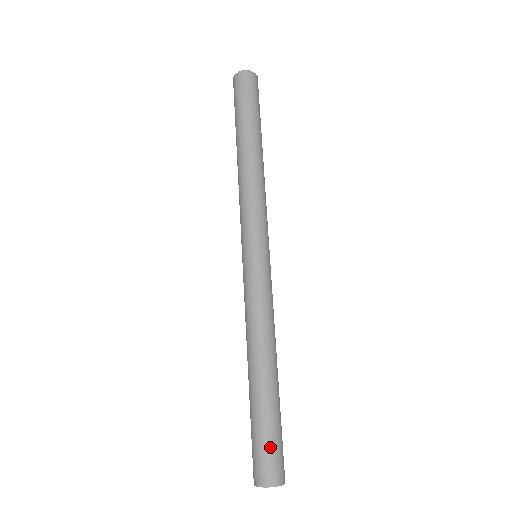
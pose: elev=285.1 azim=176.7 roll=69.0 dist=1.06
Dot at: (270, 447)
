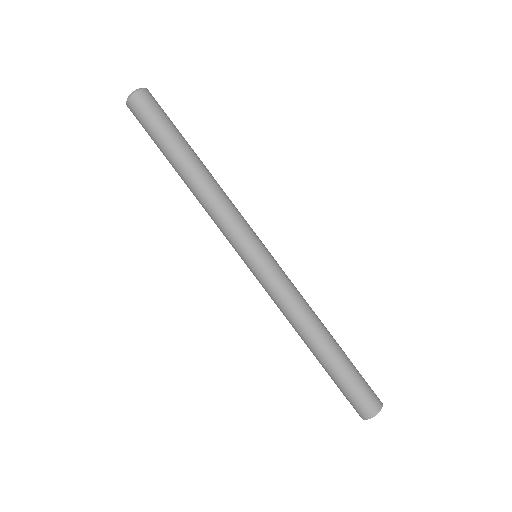
Dot at: (365, 383)
